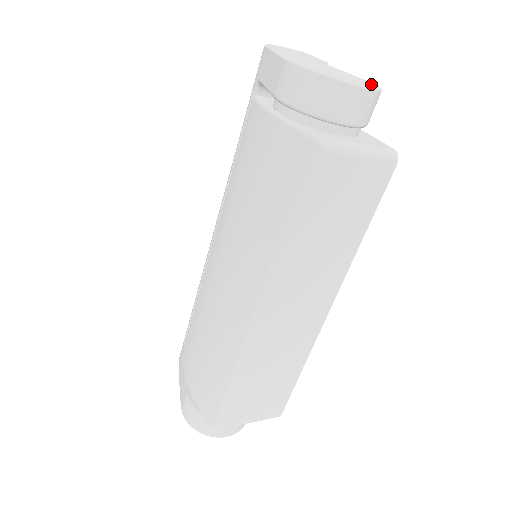
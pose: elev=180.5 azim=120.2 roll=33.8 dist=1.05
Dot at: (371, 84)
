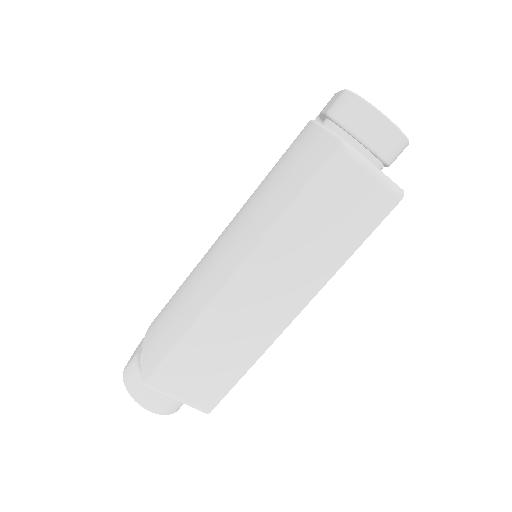
Dot at: occluded
